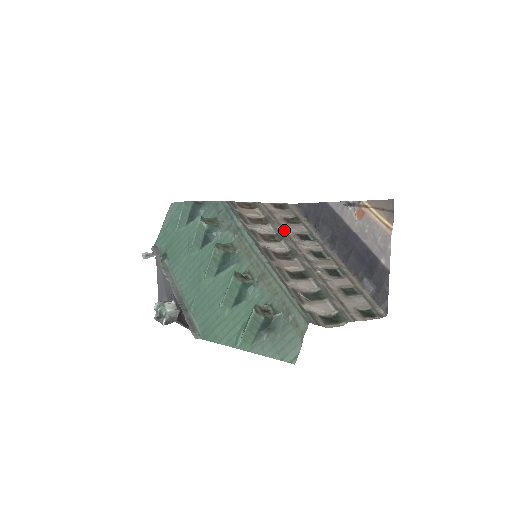
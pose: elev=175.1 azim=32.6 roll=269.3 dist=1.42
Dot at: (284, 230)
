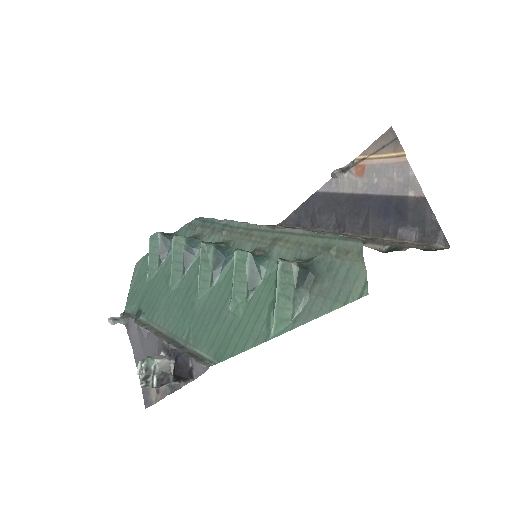
Dot at: occluded
